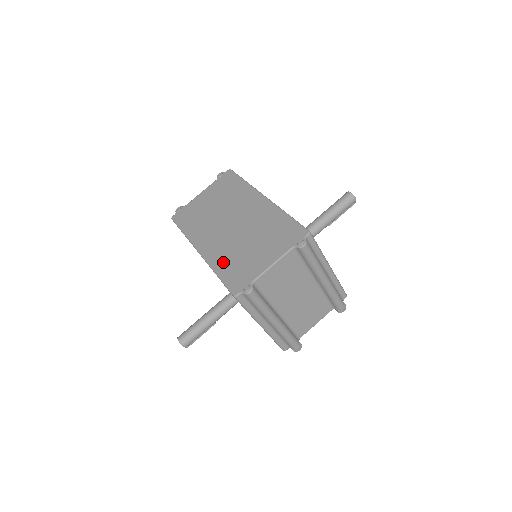
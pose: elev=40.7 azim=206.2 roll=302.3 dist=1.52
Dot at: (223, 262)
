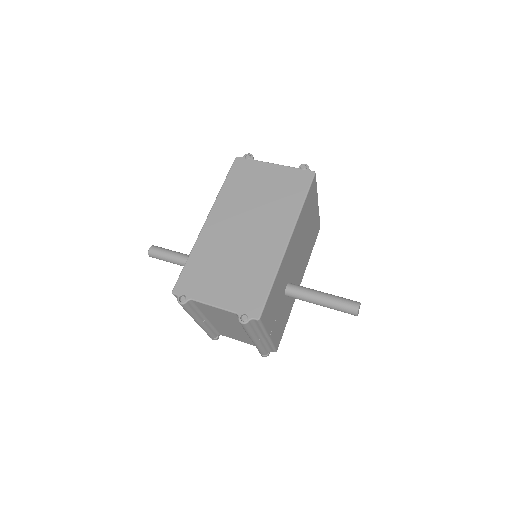
Dot at: (202, 254)
